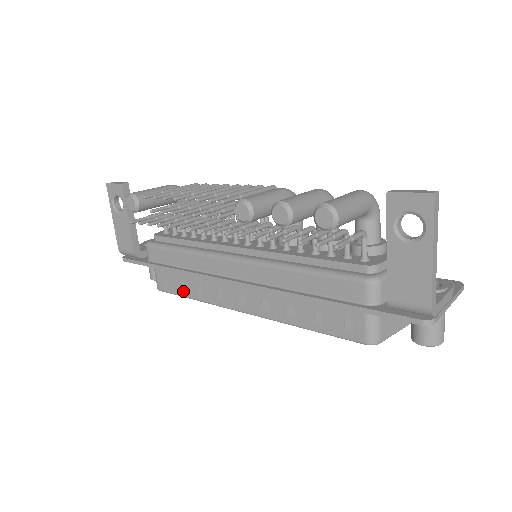
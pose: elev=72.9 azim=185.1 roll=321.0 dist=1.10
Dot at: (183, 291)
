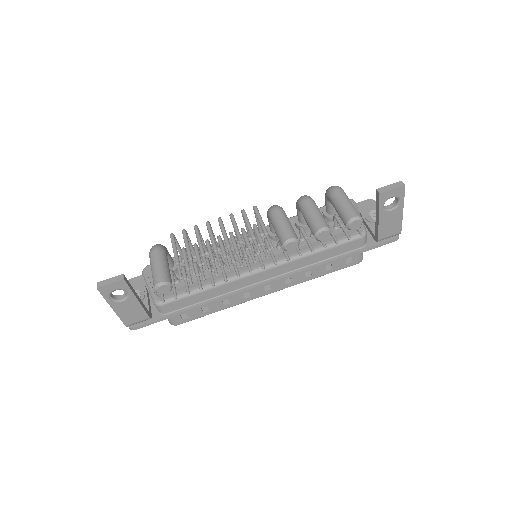
Dot at: (207, 312)
